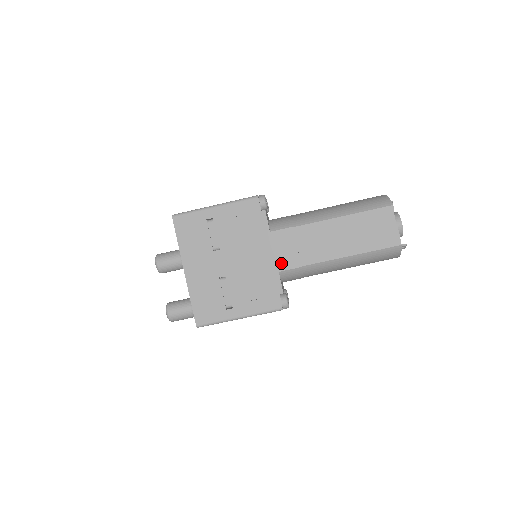
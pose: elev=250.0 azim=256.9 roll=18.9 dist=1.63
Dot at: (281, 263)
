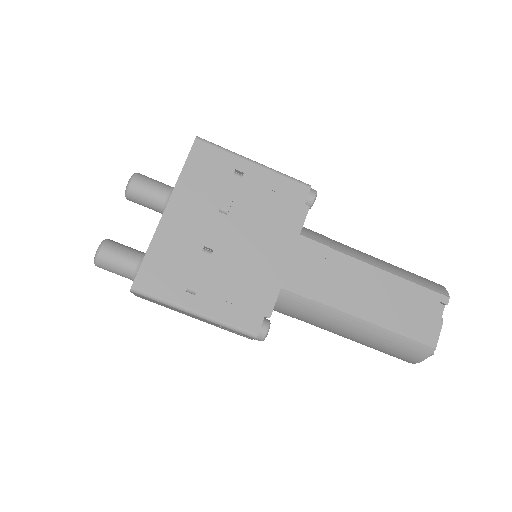
Dot at: (290, 279)
